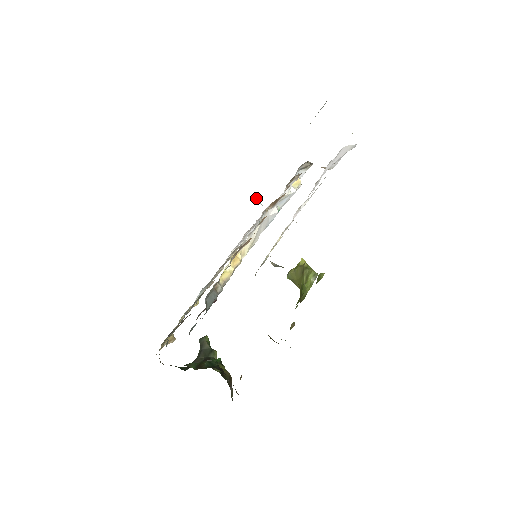
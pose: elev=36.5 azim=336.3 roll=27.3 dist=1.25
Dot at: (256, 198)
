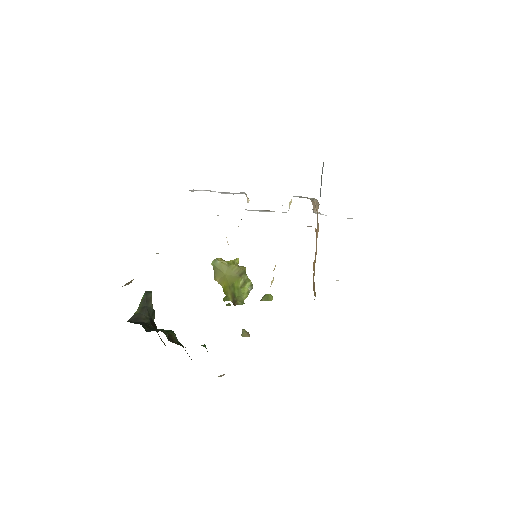
Dot at: occluded
